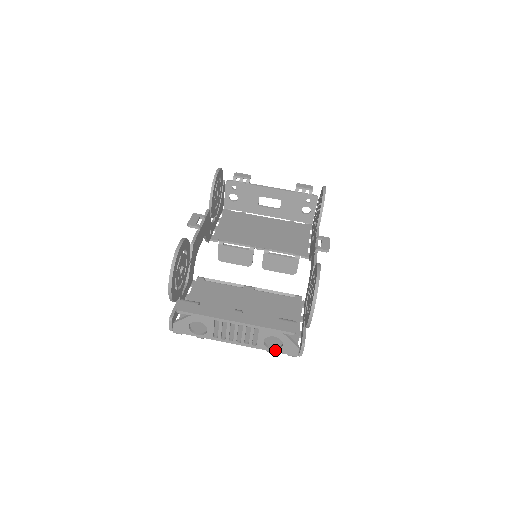
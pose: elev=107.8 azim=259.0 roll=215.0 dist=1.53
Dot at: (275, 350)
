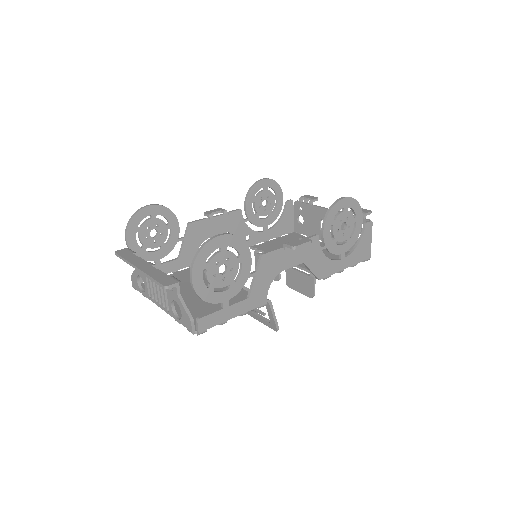
Dot at: (179, 320)
